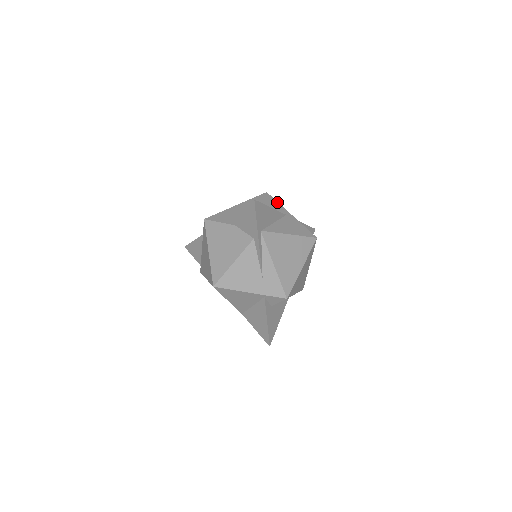
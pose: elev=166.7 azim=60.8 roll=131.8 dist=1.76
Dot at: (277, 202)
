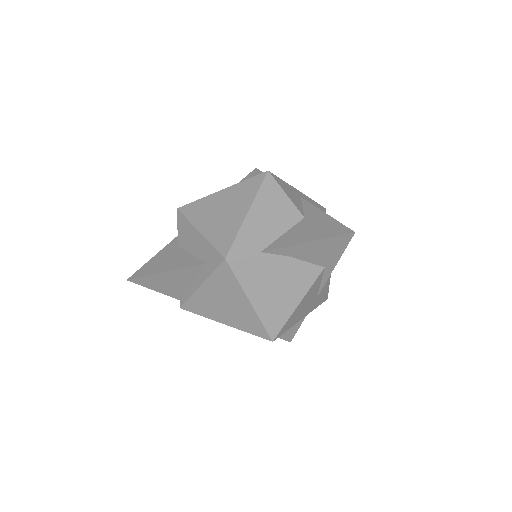
Dot at: (283, 181)
